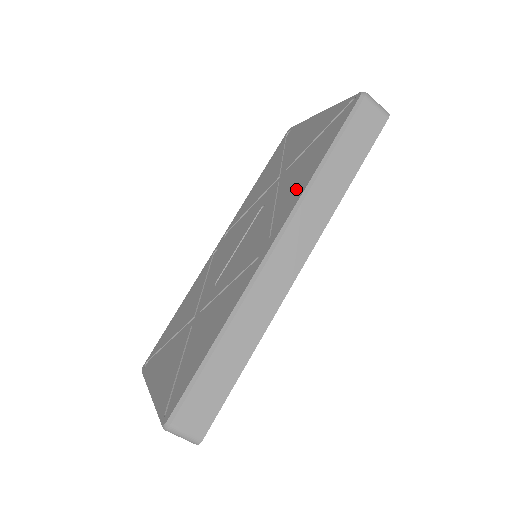
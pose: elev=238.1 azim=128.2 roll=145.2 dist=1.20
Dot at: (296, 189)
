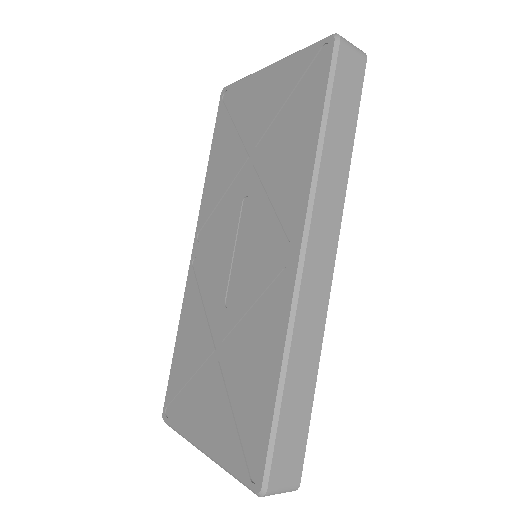
Dot at: (296, 173)
